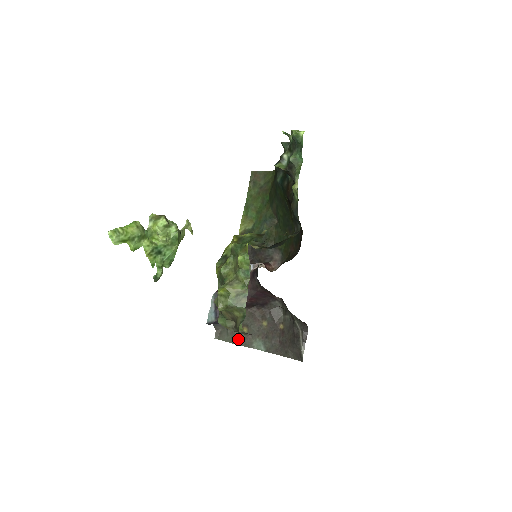
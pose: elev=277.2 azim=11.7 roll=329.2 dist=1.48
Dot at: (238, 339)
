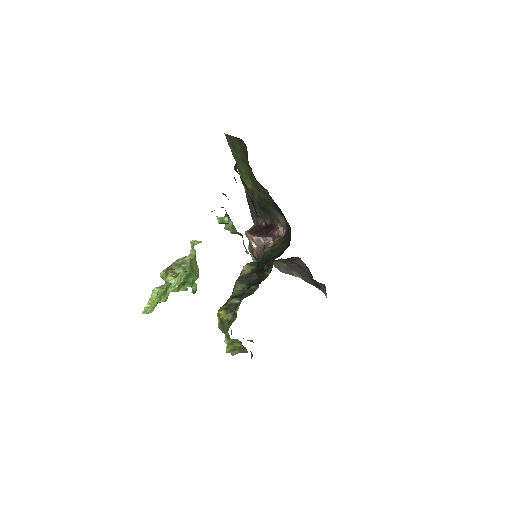
Dot at: (282, 269)
